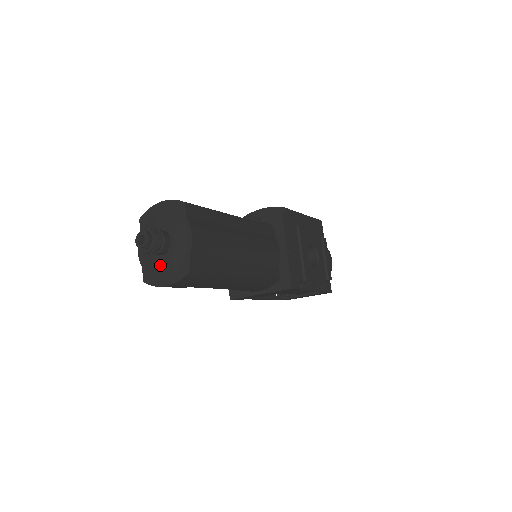
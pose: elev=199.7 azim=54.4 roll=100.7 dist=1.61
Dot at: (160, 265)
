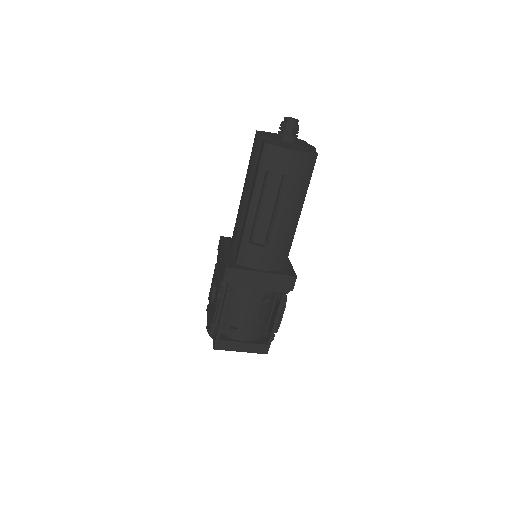
Dot at: (286, 143)
